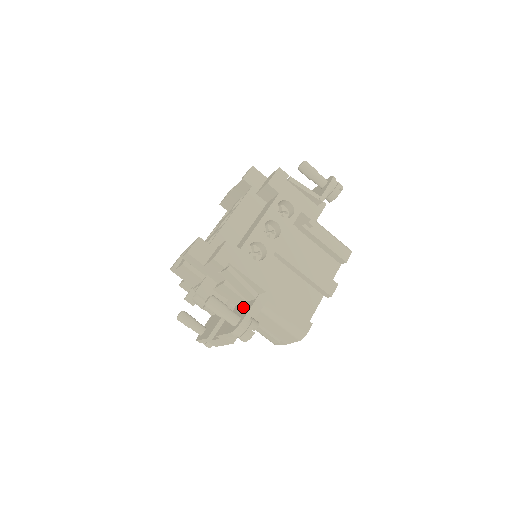
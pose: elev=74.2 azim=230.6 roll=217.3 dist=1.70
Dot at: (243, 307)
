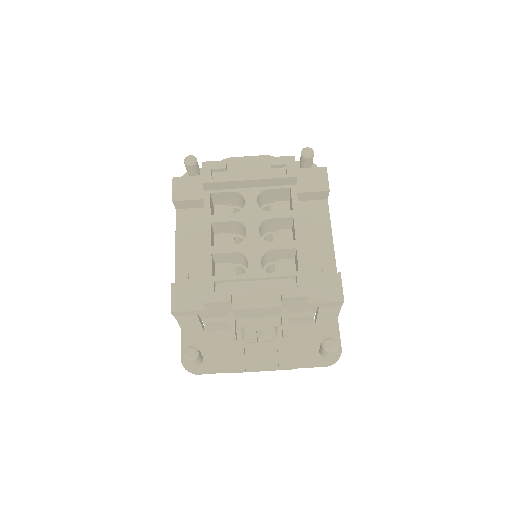
Dot at: (312, 332)
